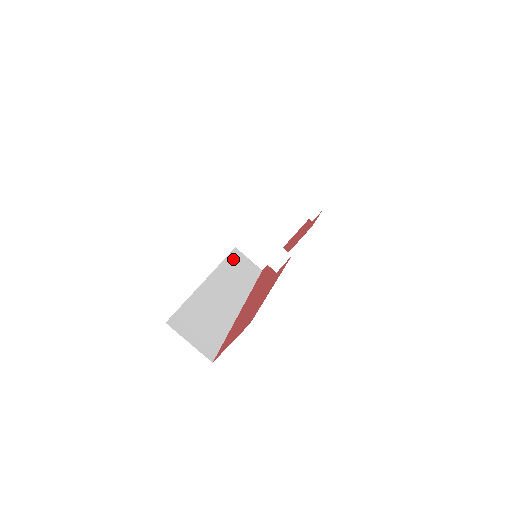
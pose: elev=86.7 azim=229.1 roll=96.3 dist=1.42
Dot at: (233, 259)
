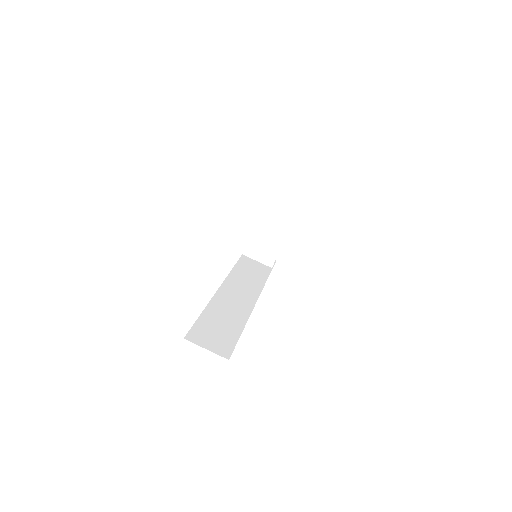
Dot at: (245, 259)
